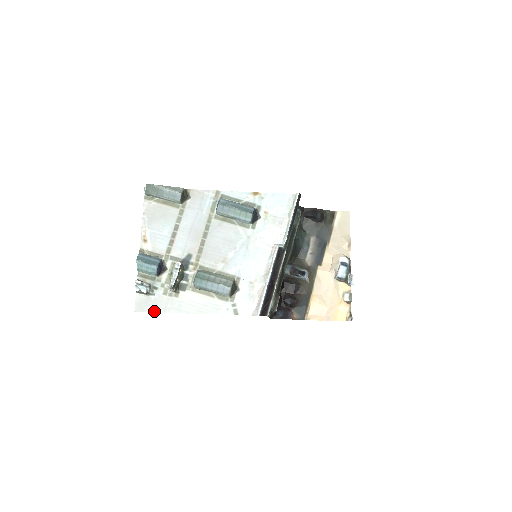
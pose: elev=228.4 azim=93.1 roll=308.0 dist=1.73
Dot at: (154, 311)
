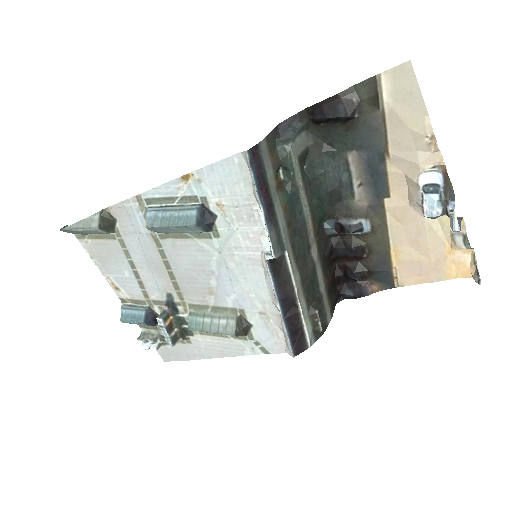
Dot at: (180, 360)
